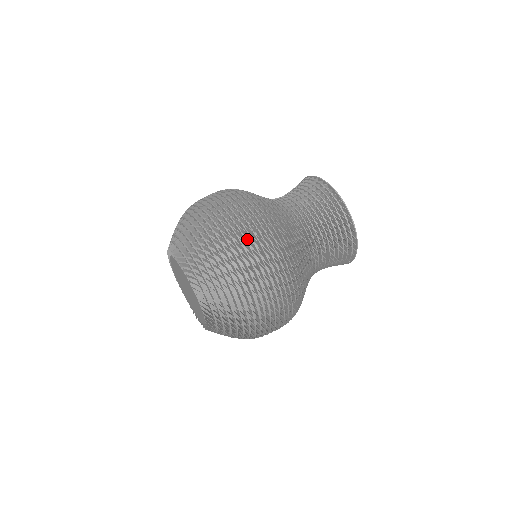
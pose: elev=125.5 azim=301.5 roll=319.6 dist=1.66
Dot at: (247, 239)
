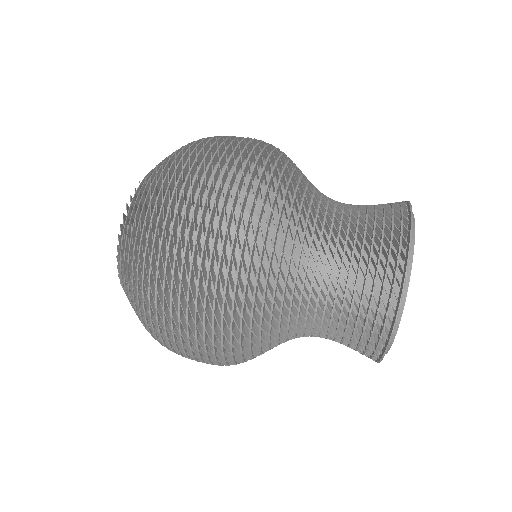
Dot at: (212, 167)
